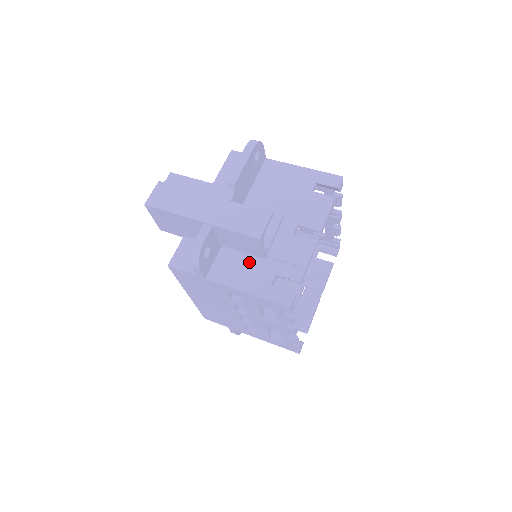
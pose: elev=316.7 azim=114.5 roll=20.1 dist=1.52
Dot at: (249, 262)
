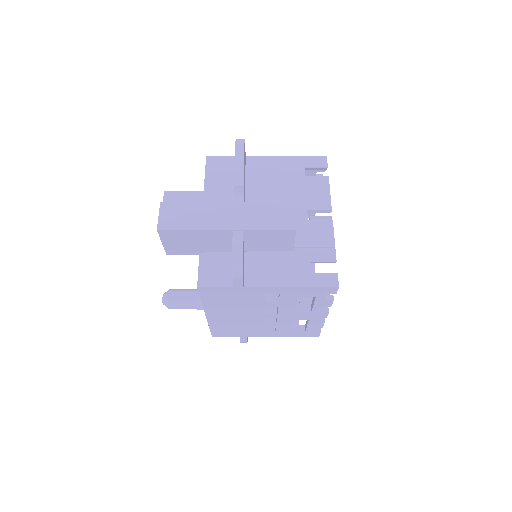
Dot at: (279, 258)
